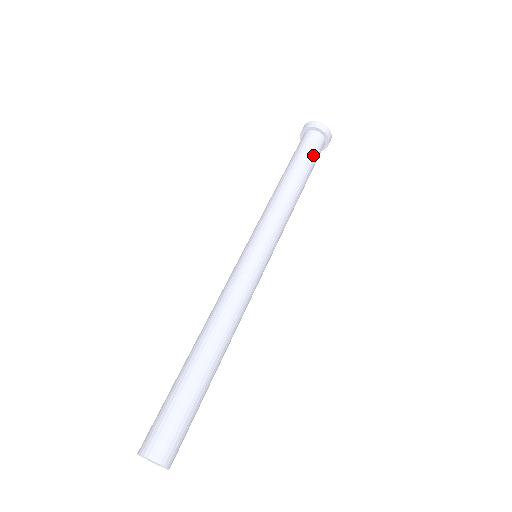
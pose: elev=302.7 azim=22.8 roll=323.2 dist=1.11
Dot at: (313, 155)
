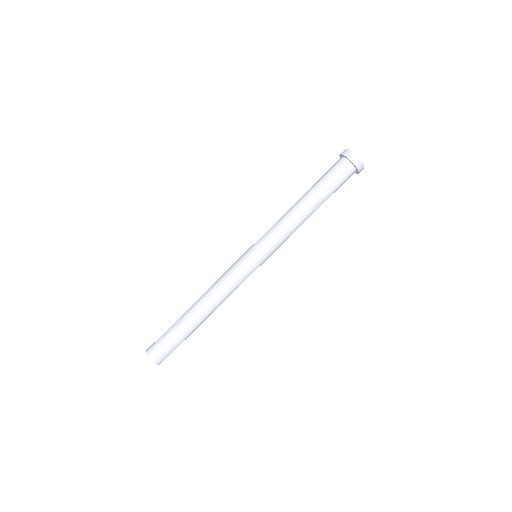
Dot at: (337, 189)
